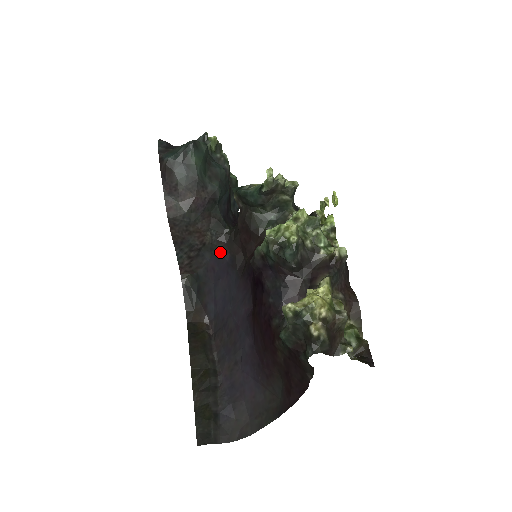
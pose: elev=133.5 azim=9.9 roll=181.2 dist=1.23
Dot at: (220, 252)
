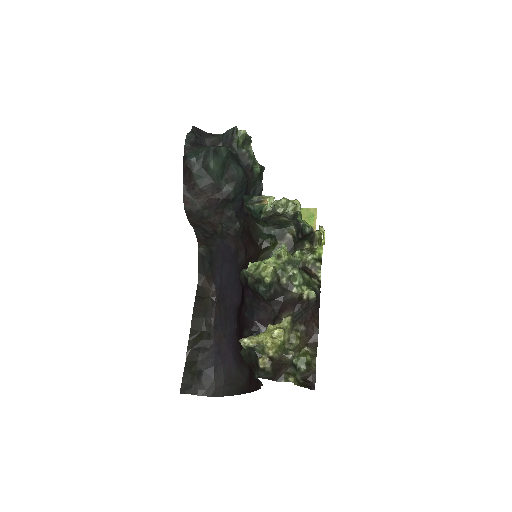
Dot at: (228, 242)
